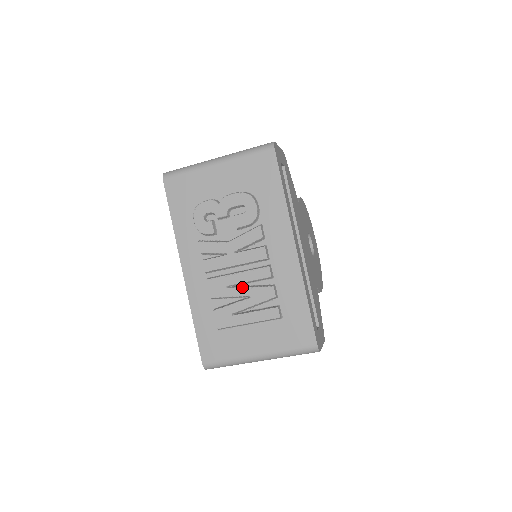
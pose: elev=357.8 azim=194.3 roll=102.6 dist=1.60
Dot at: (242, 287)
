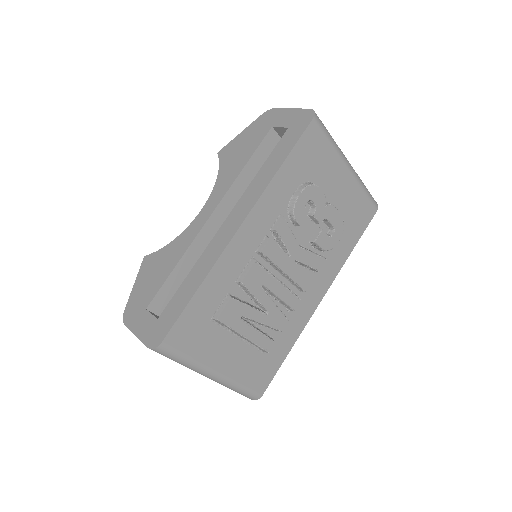
Dot at: occluded
